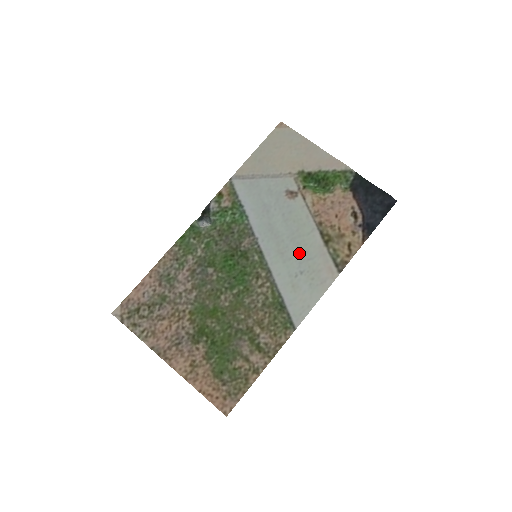
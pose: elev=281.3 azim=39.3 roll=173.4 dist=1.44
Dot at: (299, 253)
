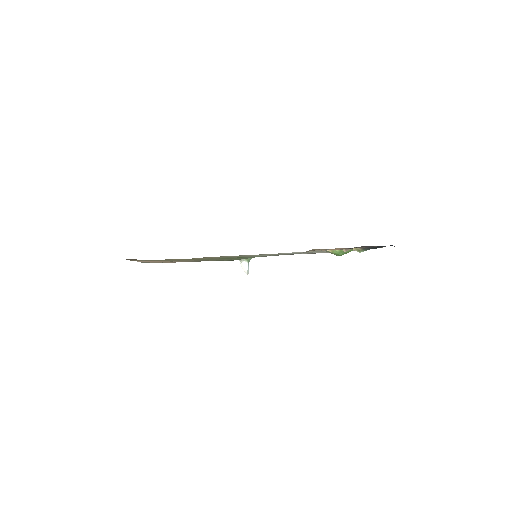
Dot at: (287, 253)
